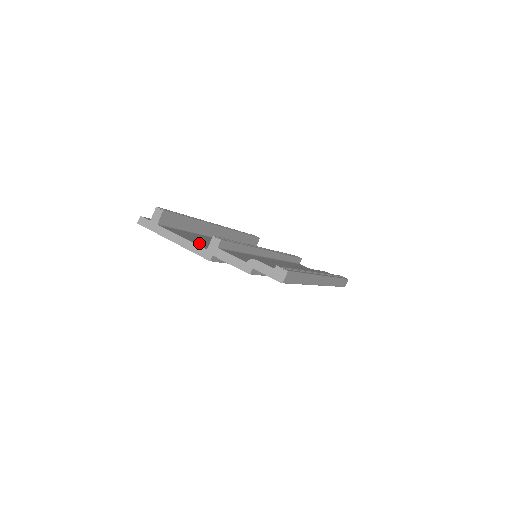
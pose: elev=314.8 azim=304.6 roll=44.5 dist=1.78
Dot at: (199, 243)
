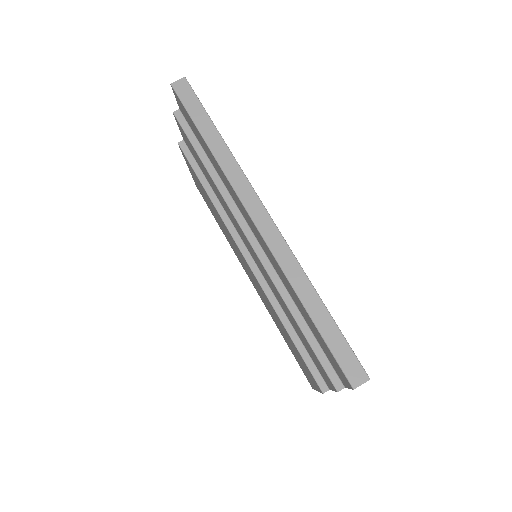
Dot at: occluded
